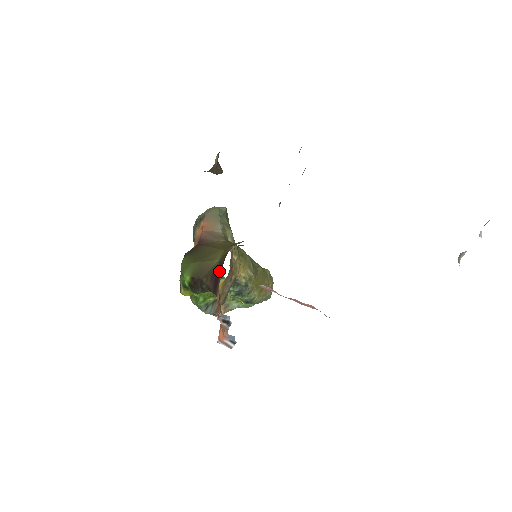
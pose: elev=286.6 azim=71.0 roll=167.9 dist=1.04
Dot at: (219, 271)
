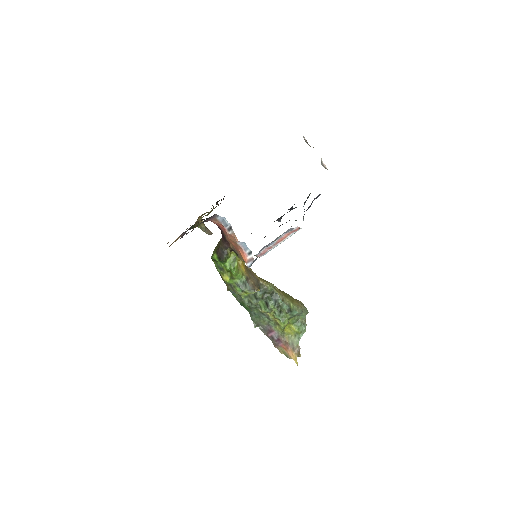
Dot at: occluded
